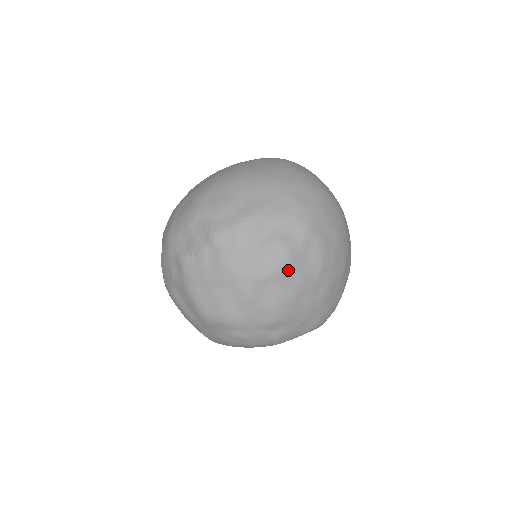
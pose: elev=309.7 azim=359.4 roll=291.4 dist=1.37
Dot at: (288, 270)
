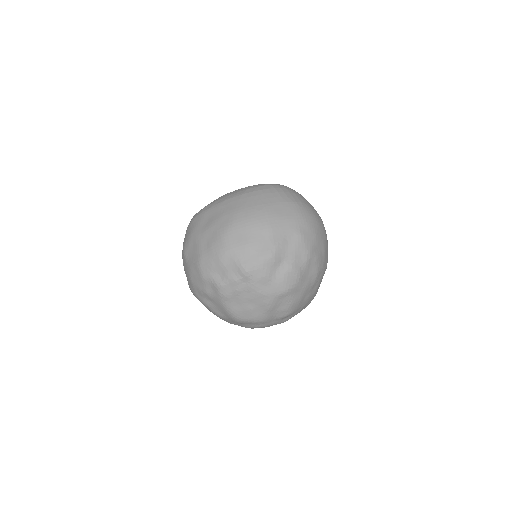
Dot at: (298, 285)
